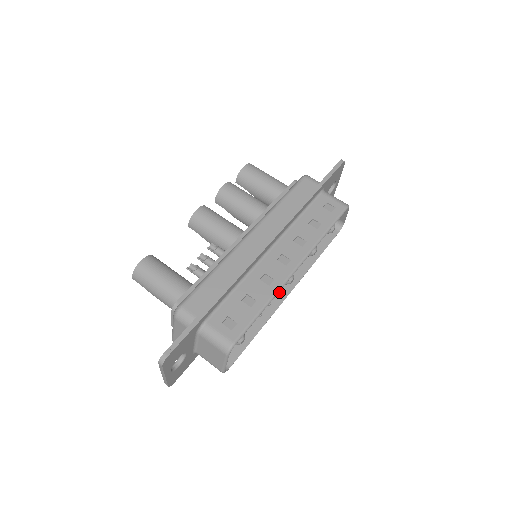
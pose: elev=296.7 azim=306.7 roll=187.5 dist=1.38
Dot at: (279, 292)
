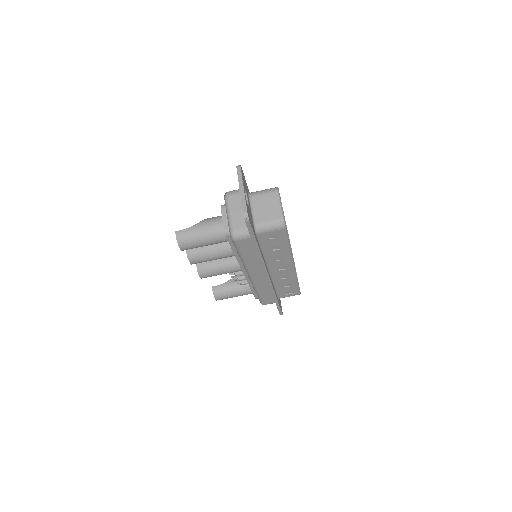
Dot at: occluded
